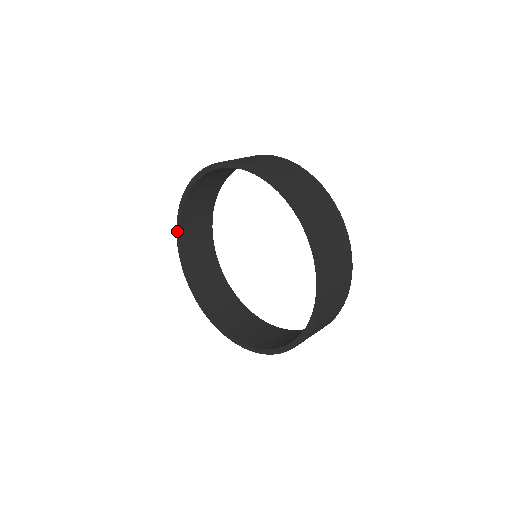
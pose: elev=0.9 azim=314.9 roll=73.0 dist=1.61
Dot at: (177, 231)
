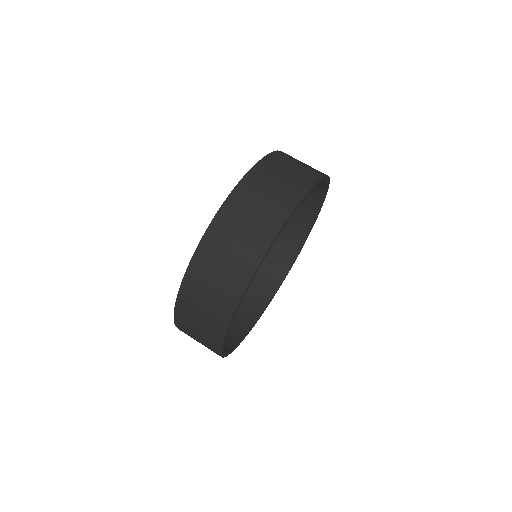
Dot at: occluded
